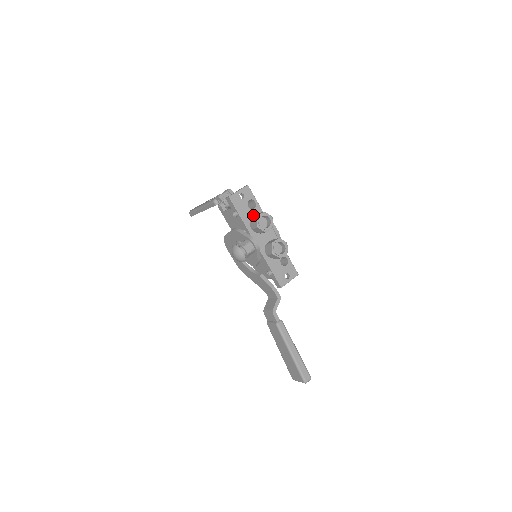
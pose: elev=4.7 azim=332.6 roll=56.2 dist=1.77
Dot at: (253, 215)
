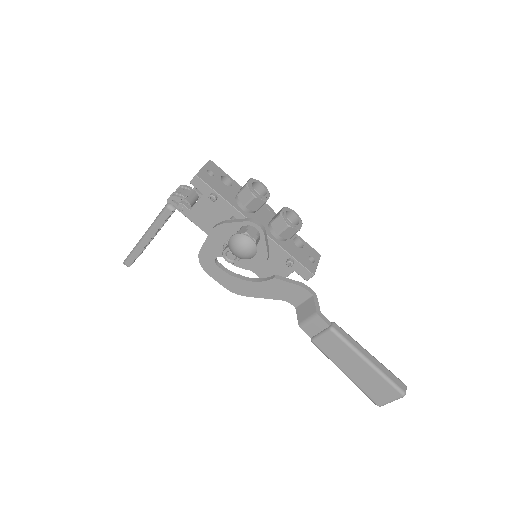
Dot at: (235, 193)
